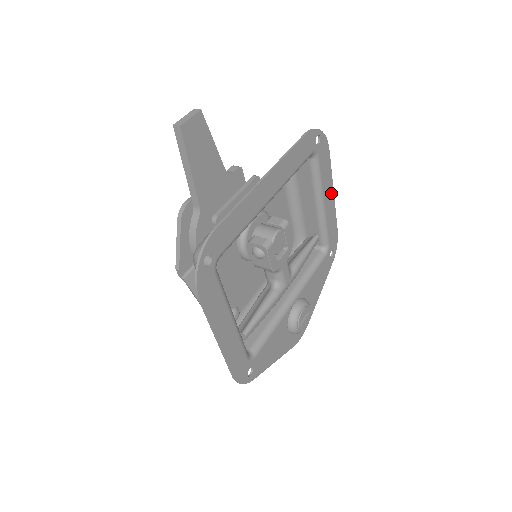
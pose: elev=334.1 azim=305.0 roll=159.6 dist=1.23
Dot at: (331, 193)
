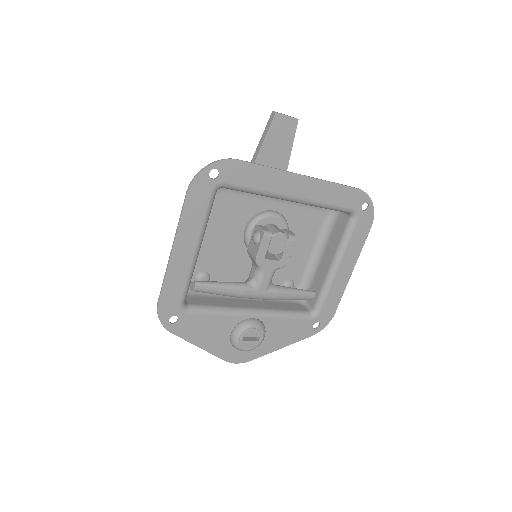
Dot at: (350, 268)
